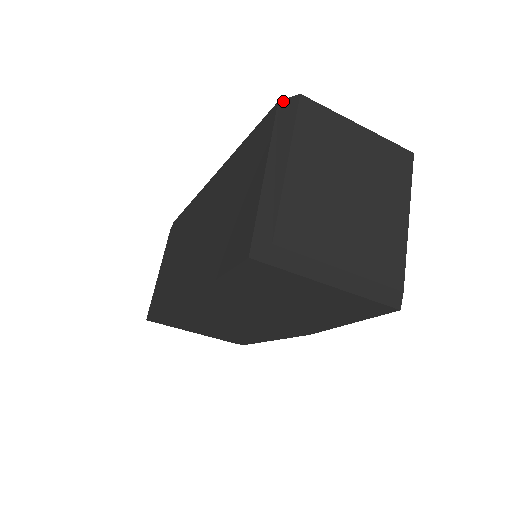
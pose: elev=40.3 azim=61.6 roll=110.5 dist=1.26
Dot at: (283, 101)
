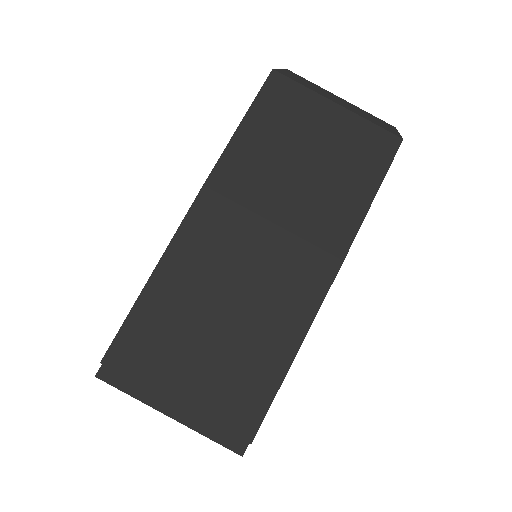
Dot at: occluded
